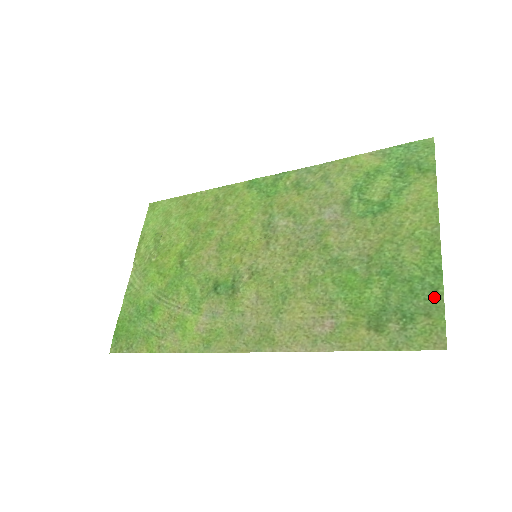
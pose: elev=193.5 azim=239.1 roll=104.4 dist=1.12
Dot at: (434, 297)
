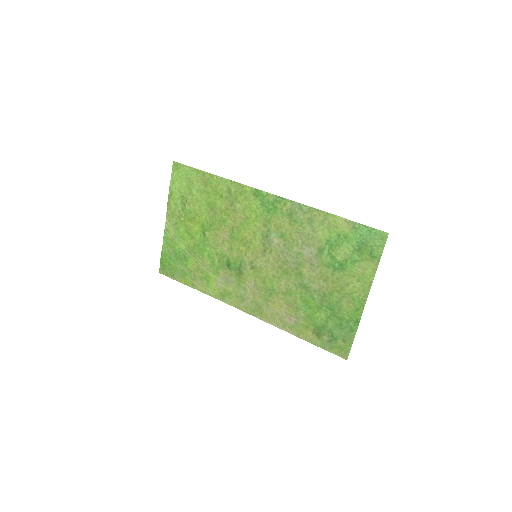
Dot at: (350, 334)
